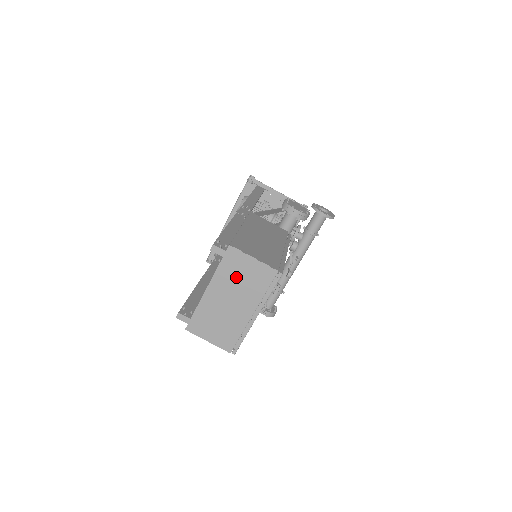
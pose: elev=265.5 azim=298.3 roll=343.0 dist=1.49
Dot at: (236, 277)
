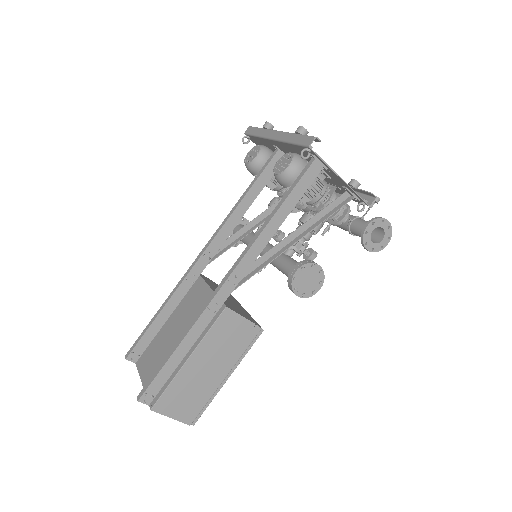
Dot at: occluded
